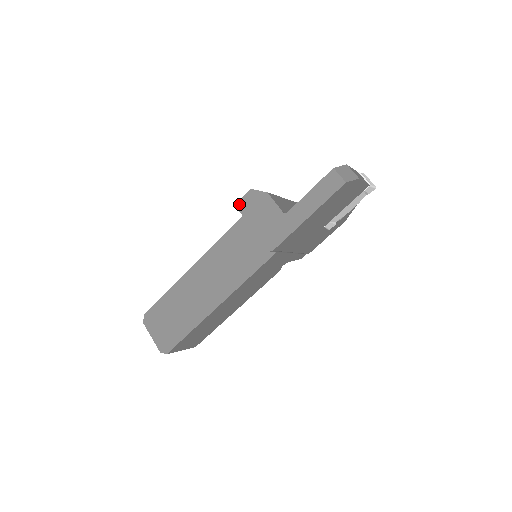
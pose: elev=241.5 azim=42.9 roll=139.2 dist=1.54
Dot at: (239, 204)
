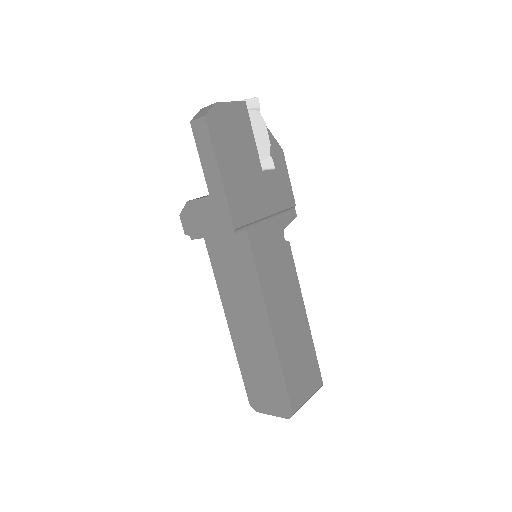
Dot at: occluded
